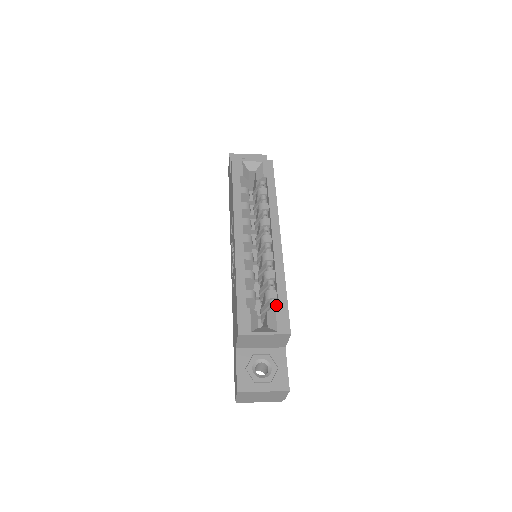
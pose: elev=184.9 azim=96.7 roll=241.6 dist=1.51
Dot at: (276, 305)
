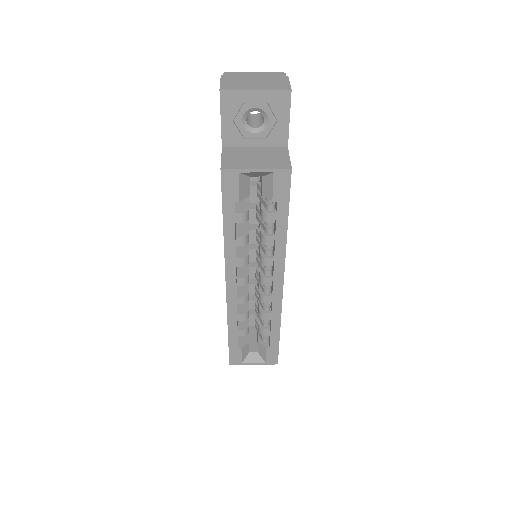
Dot at: occluded
